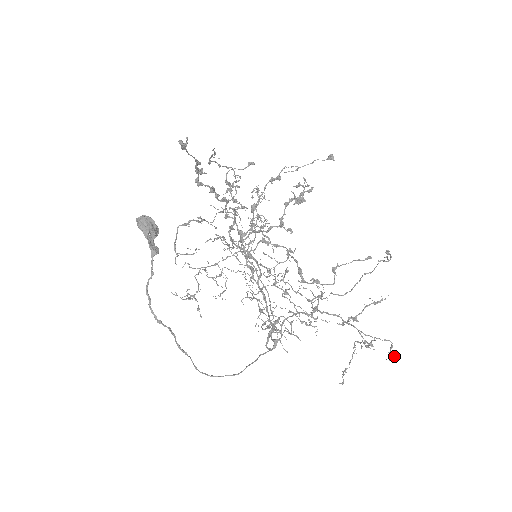
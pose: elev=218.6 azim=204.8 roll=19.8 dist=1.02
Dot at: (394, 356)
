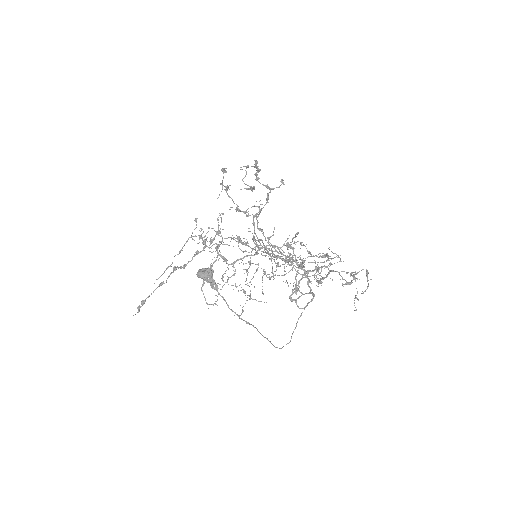
Dot at: (368, 285)
